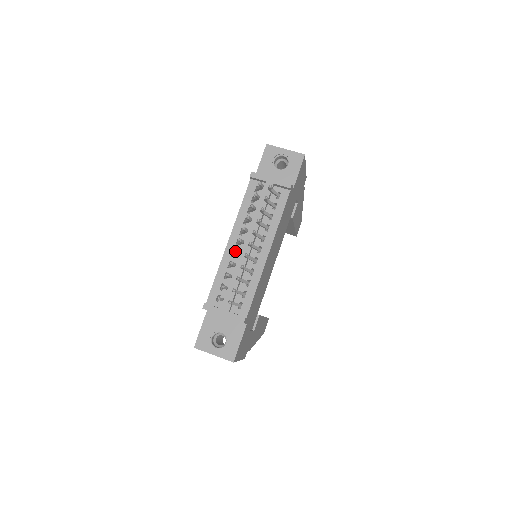
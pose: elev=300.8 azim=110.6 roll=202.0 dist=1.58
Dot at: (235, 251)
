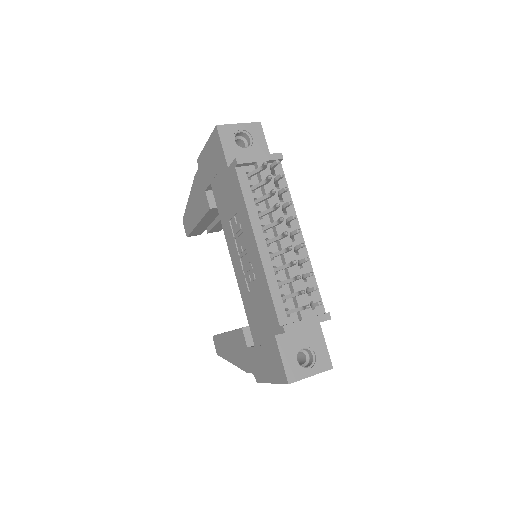
Dot at: (291, 247)
